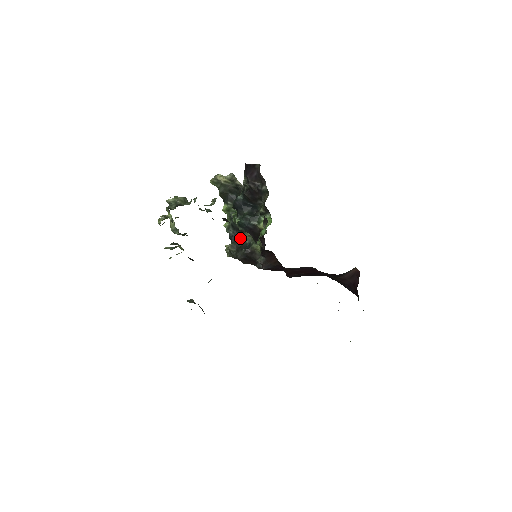
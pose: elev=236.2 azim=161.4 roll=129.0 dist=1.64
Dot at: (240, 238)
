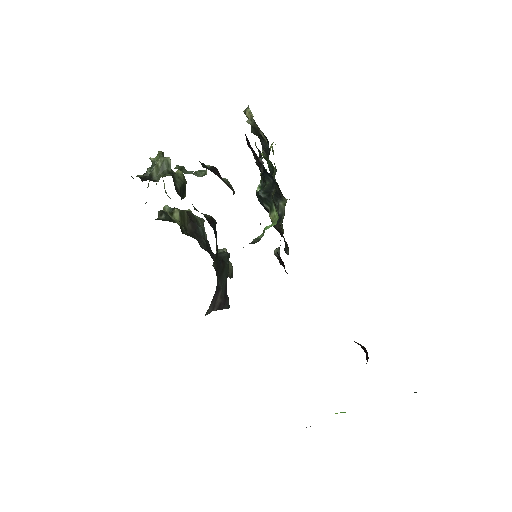
Dot at: (281, 198)
